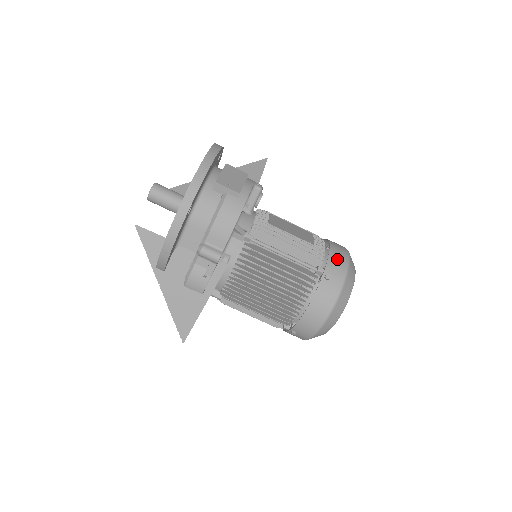
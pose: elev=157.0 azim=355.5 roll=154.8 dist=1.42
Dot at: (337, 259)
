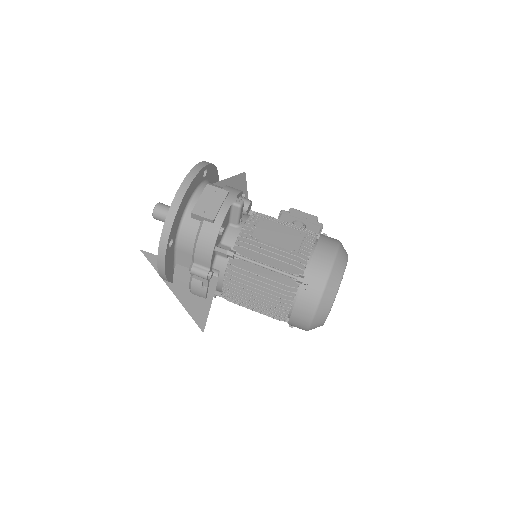
Dot at: (318, 266)
